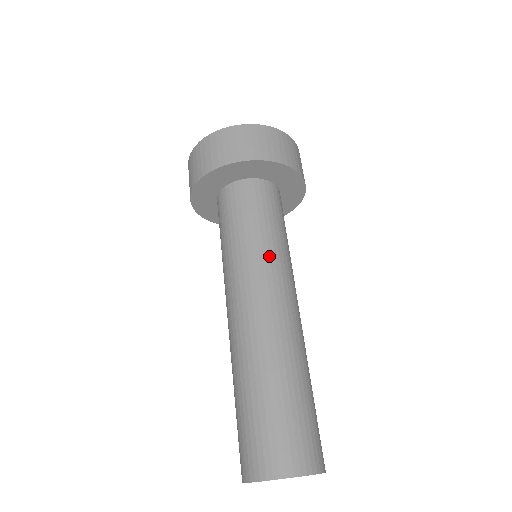
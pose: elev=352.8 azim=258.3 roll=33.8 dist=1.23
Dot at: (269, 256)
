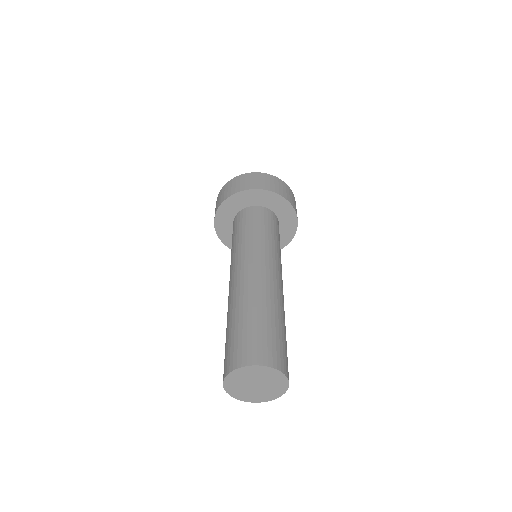
Dot at: (260, 245)
